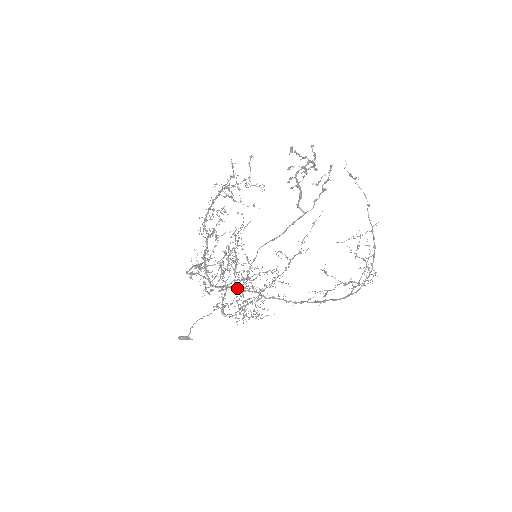
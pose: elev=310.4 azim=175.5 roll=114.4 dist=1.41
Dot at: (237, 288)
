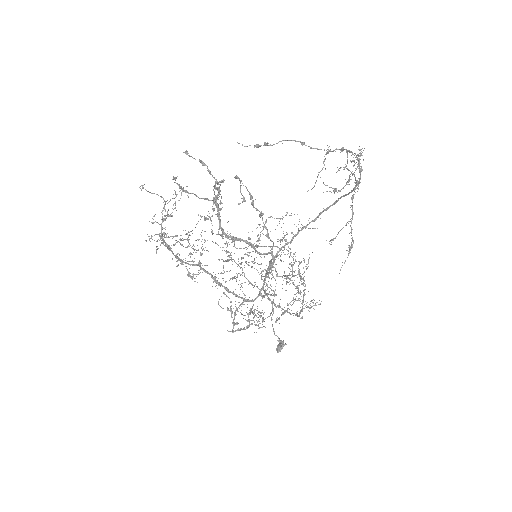
Dot at: (268, 275)
